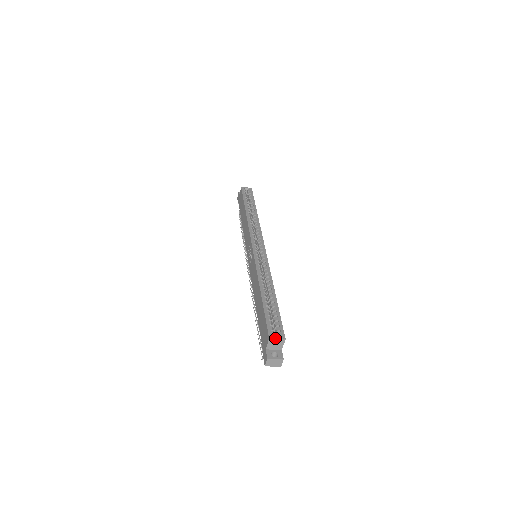
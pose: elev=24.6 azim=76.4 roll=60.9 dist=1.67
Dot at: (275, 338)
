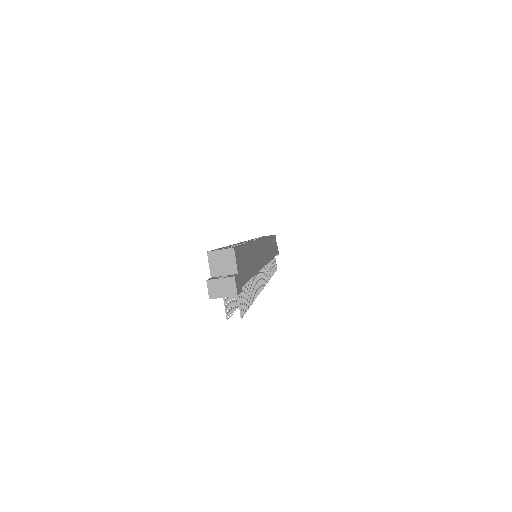
Dot at: (216, 250)
